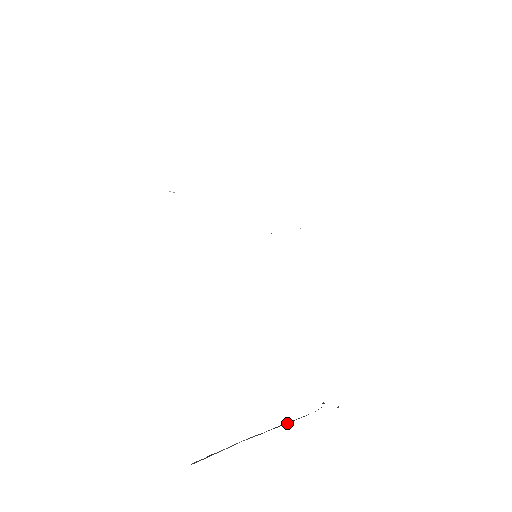
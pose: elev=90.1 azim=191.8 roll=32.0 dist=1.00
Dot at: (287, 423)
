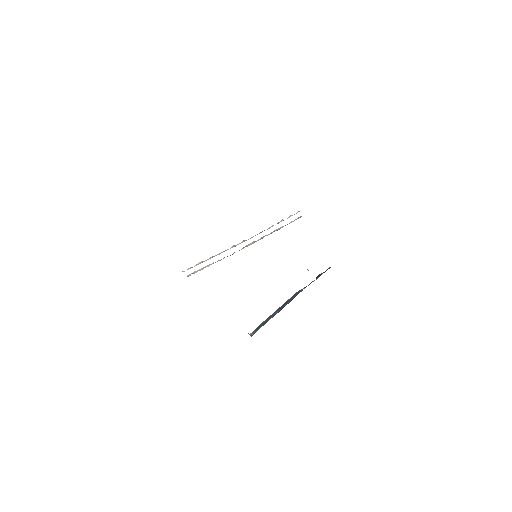
Dot at: (290, 301)
